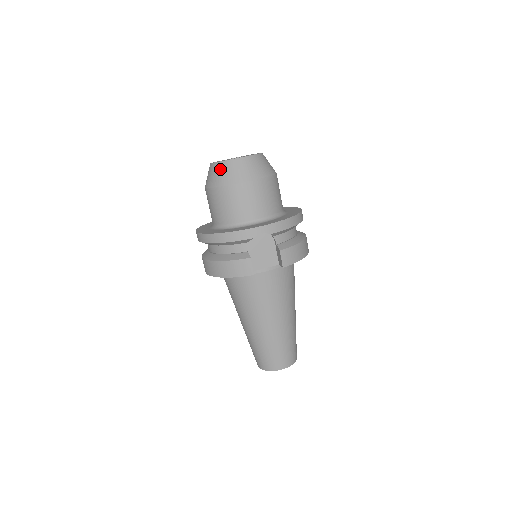
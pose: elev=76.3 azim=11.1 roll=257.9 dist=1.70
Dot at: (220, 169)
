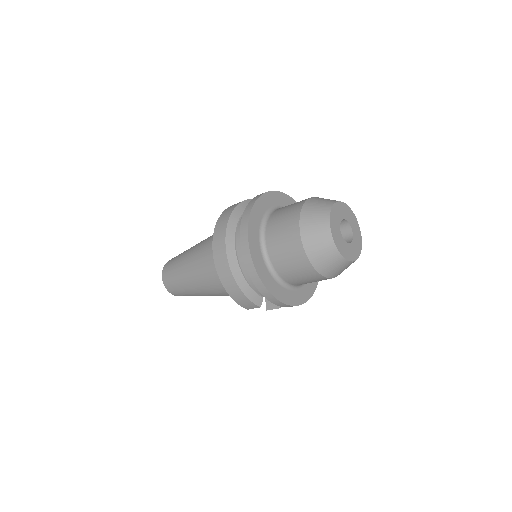
Dot at: (330, 254)
